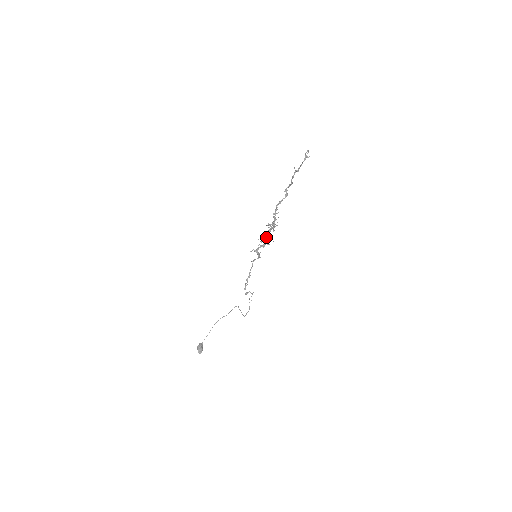
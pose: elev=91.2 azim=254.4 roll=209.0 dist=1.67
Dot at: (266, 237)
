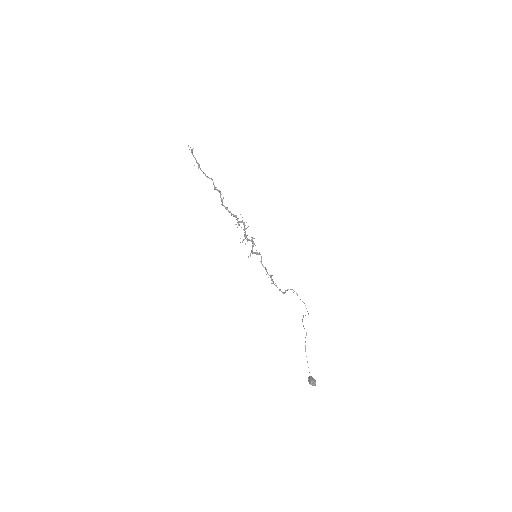
Dot at: (245, 235)
